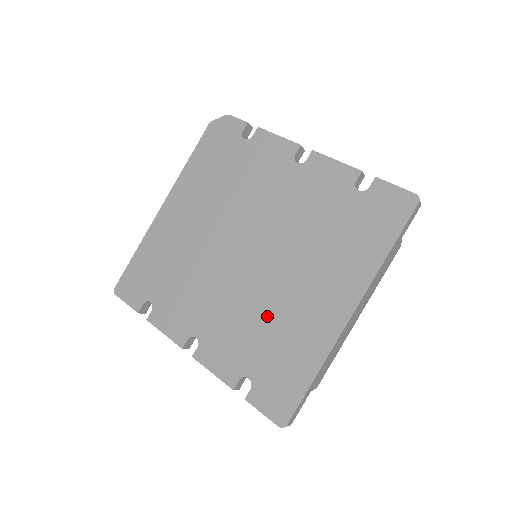
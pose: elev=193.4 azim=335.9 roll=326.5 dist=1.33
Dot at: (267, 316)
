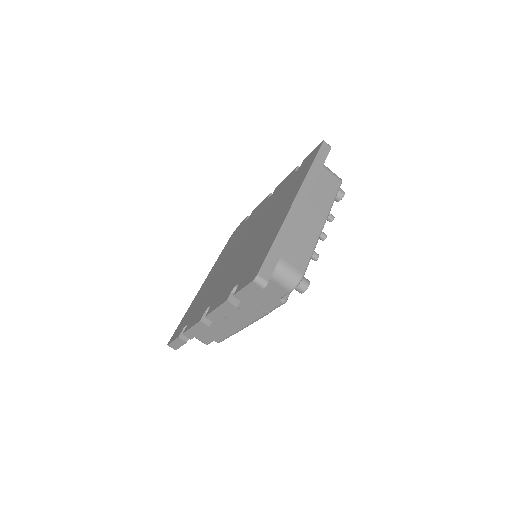
Dot at: (250, 252)
